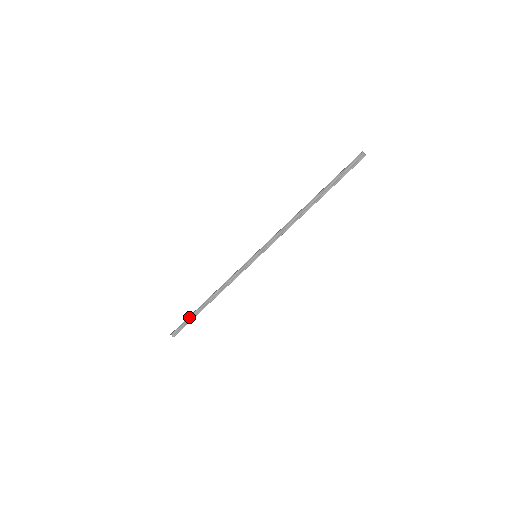
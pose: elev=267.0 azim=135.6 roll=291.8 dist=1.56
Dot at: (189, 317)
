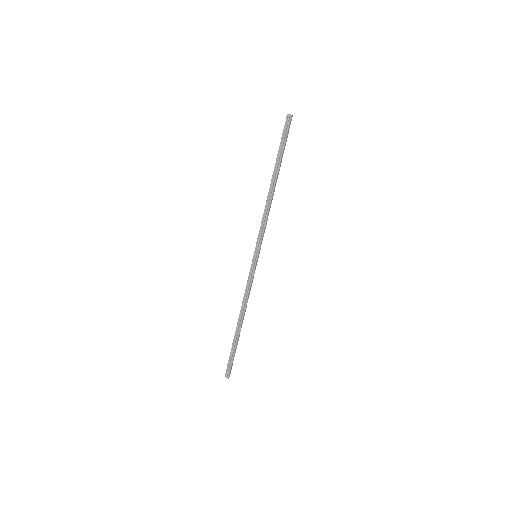
Dot at: (231, 349)
